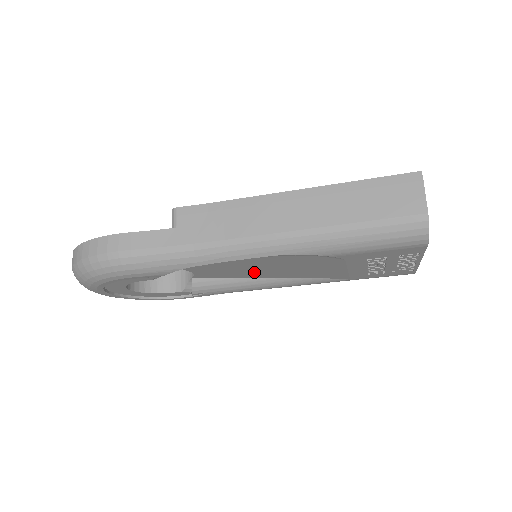
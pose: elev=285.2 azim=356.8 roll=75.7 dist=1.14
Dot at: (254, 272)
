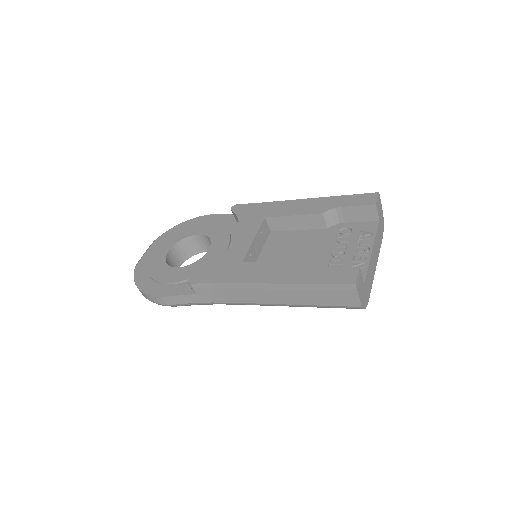
Dot at: occluded
